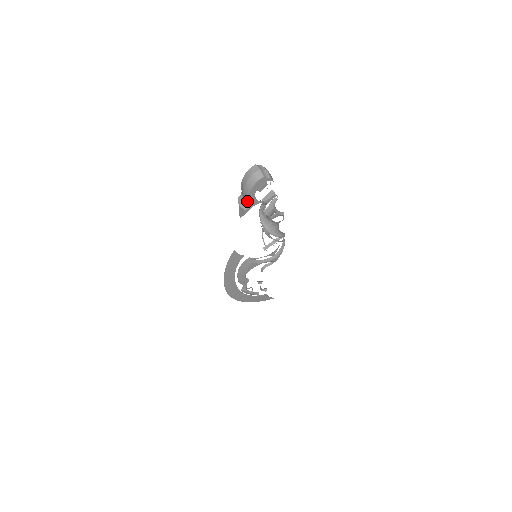
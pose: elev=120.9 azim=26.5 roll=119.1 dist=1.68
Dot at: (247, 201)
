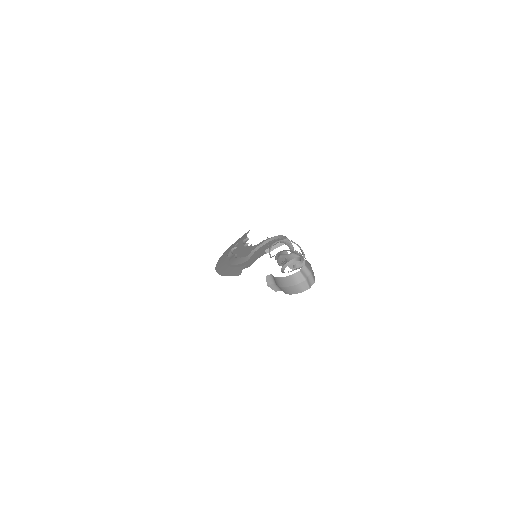
Dot at: (280, 289)
